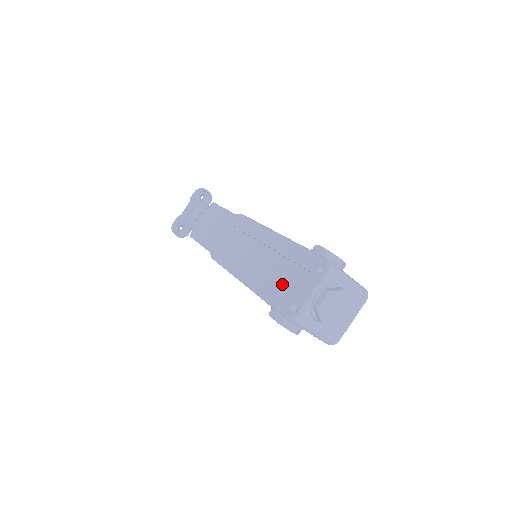
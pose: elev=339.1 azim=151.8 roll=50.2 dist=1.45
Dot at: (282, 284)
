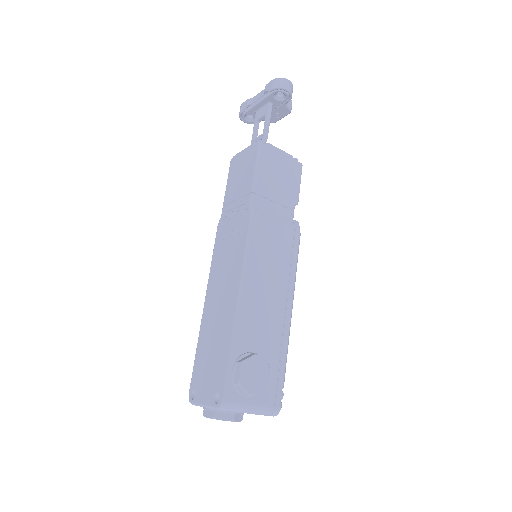
Dot at: (205, 360)
